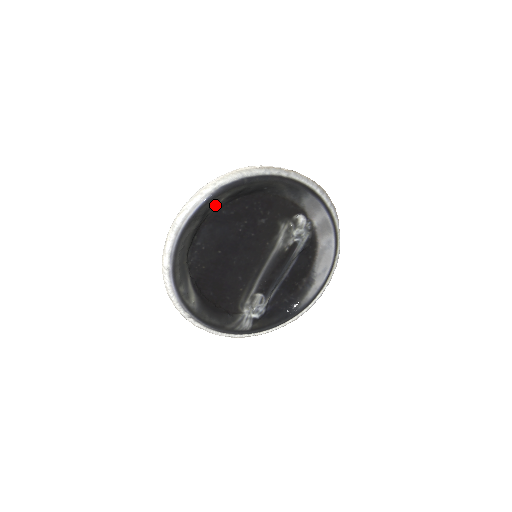
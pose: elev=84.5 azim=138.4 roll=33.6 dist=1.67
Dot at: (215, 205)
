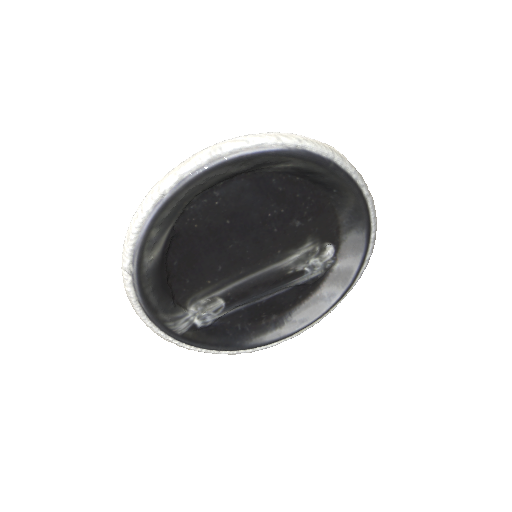
Dot at: (276, 165)
